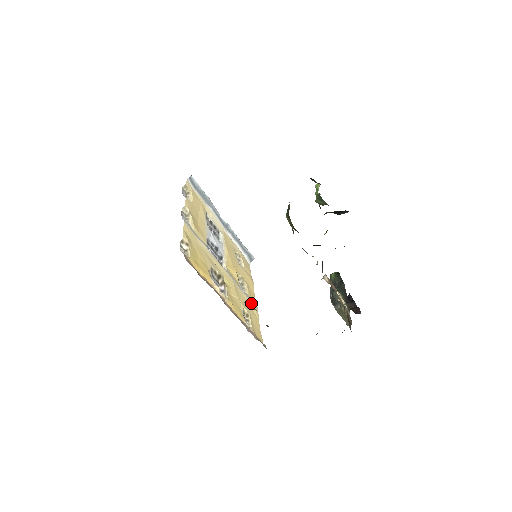
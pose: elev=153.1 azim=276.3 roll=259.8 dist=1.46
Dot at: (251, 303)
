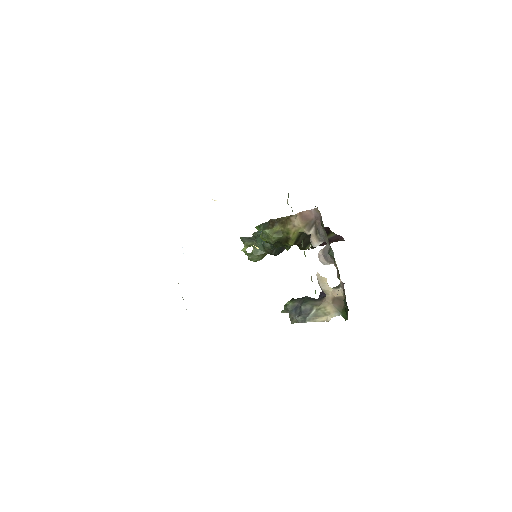
Dot at: occluded
